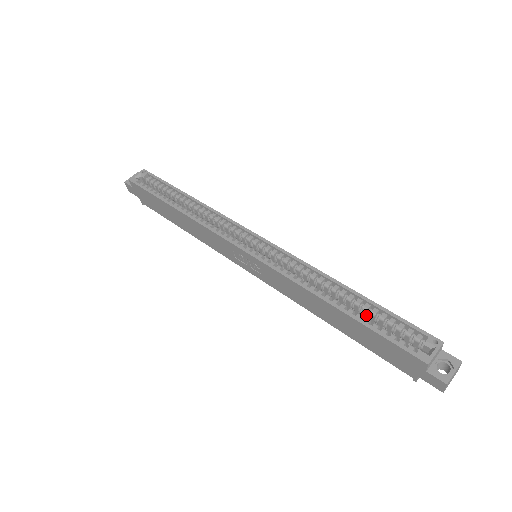
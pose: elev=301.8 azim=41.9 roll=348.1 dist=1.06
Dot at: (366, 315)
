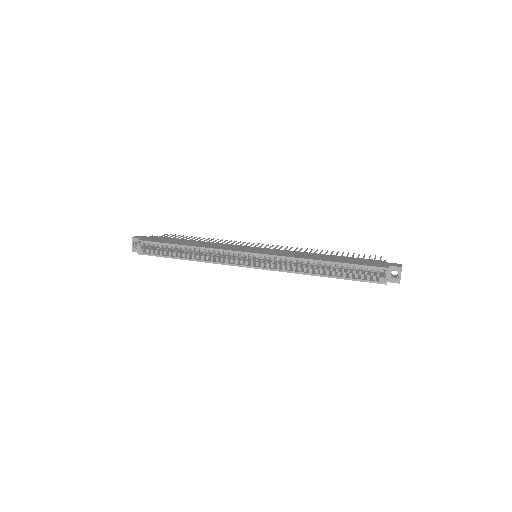
Dot at: occluded
